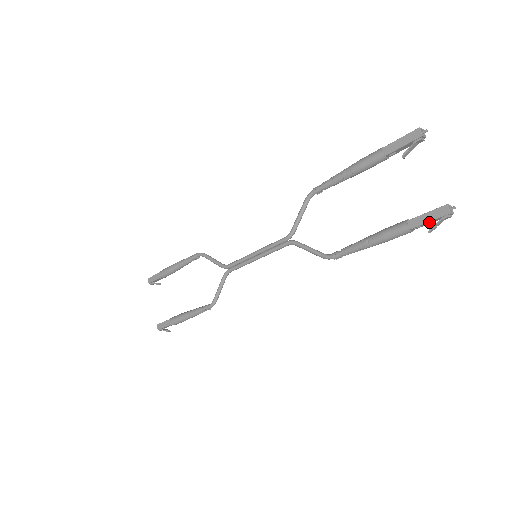
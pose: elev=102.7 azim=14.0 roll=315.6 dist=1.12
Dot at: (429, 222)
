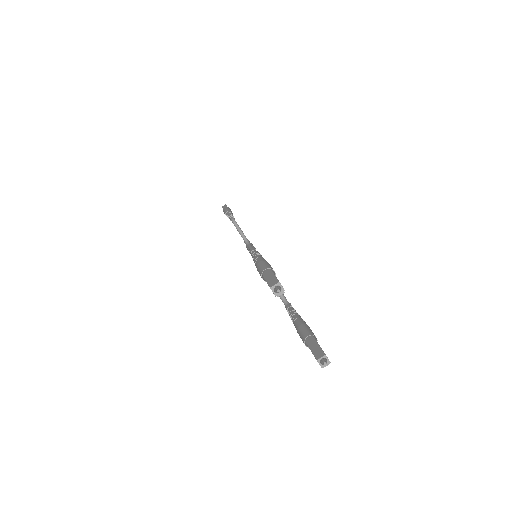
Dot at: occluded
